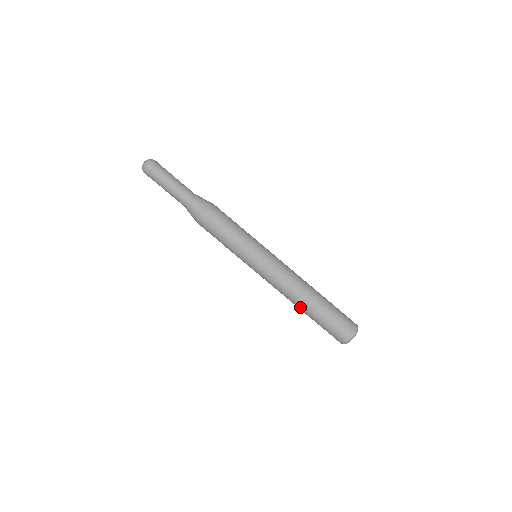
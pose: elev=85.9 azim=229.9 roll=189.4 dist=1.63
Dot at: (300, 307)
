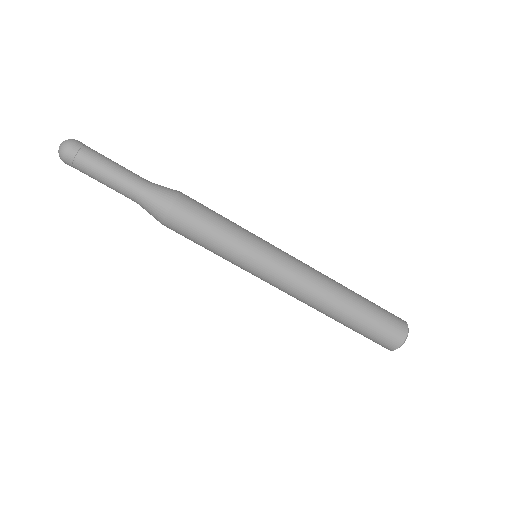
Dot at: (327, 315)
